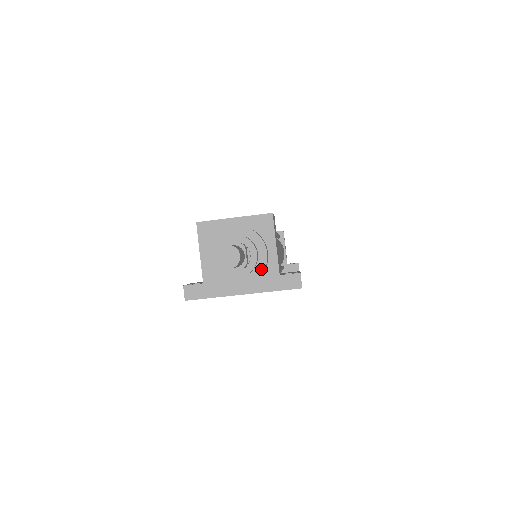
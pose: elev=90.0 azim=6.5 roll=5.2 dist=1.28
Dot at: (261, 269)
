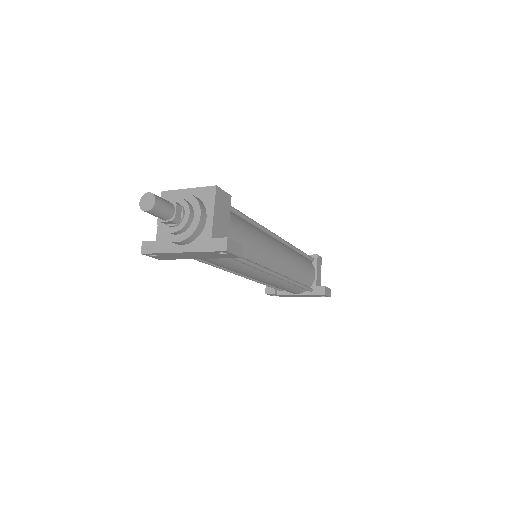
Dot at: (193, 229)
